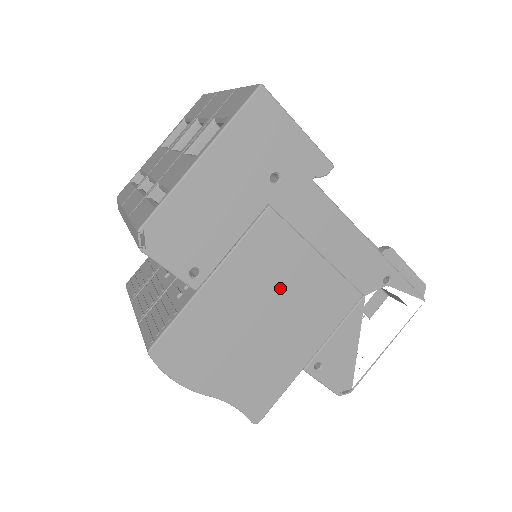
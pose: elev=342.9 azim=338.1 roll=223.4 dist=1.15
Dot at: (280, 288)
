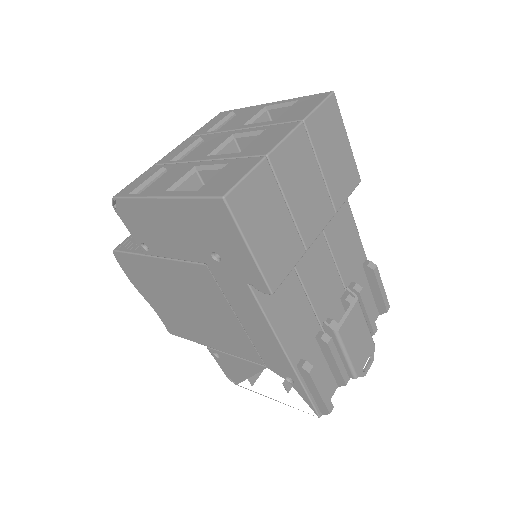
Dot at: (202, 304)
